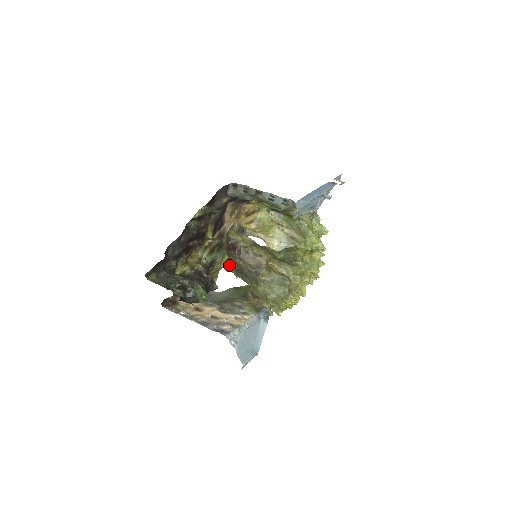
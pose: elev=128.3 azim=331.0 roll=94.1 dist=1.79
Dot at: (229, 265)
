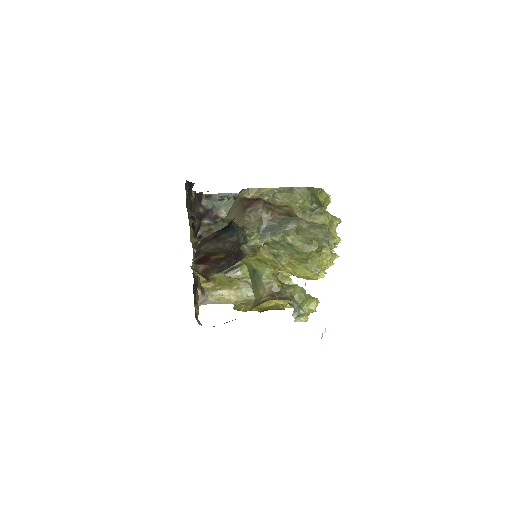
Dot at: occluded
